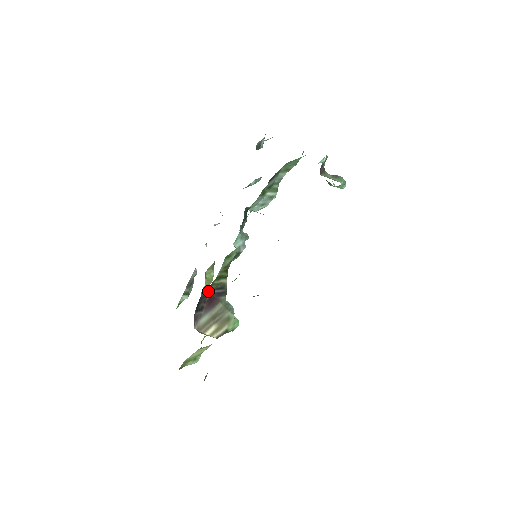
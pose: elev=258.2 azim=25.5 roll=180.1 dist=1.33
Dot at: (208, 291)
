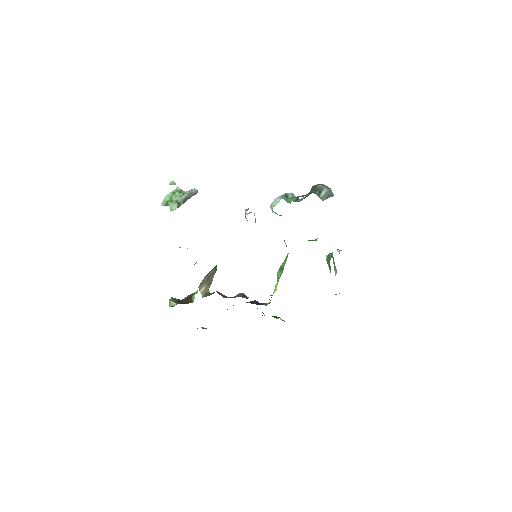
Dot at: occluded
